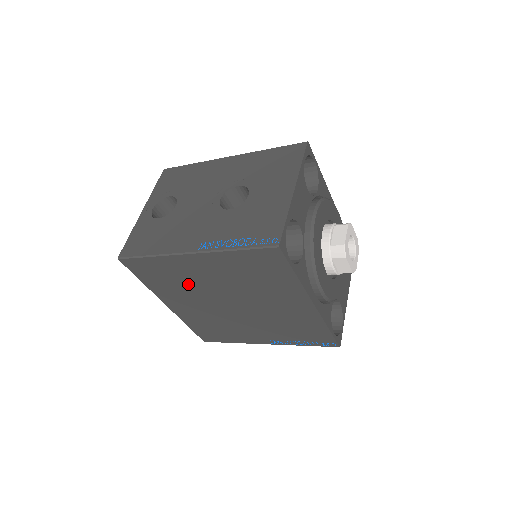
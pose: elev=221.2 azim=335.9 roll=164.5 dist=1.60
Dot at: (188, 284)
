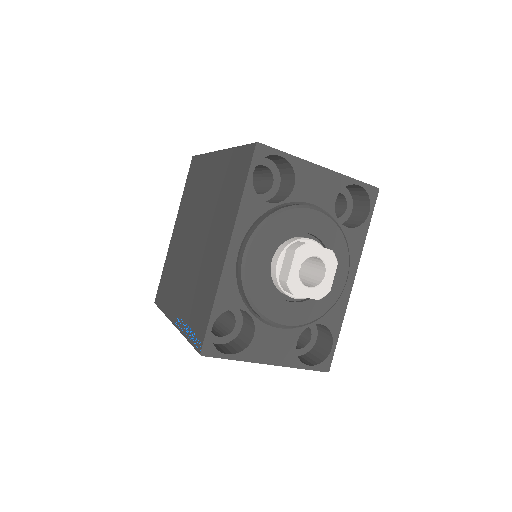
Dot at: (197, 197)
